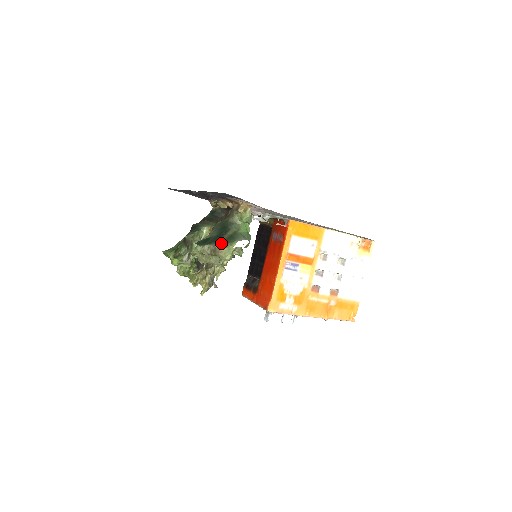
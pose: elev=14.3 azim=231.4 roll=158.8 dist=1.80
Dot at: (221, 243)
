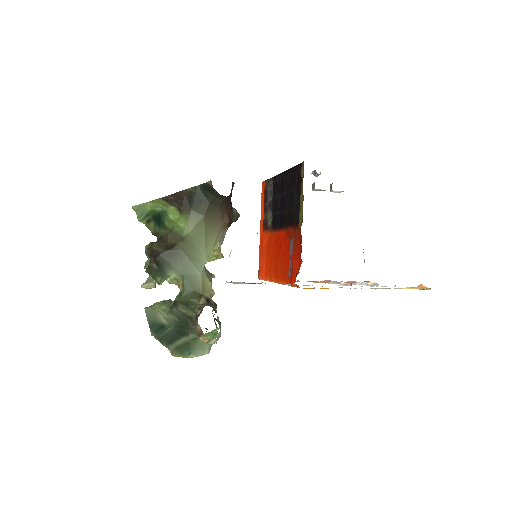
Dot at: (173, 350)
